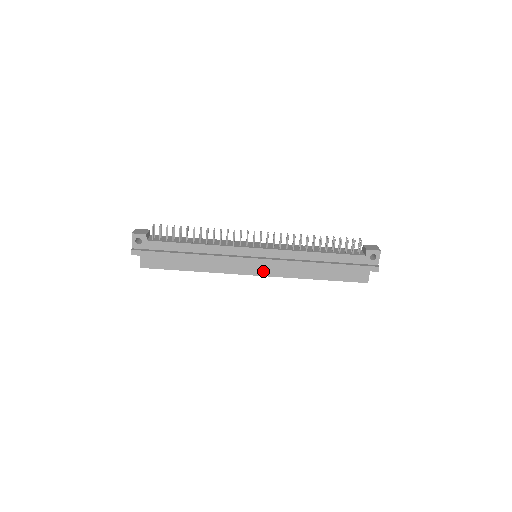
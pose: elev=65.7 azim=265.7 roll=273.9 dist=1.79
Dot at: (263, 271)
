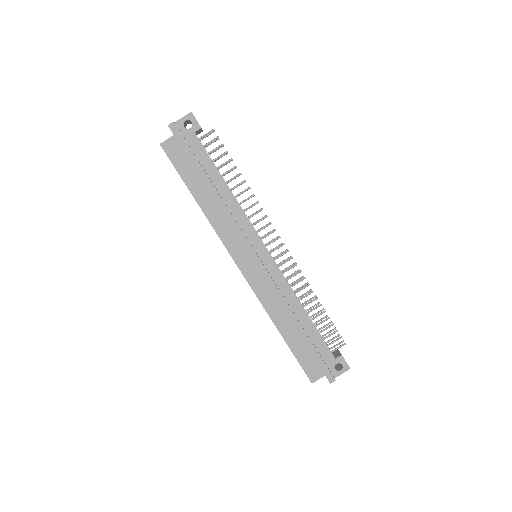
Dot at: (250, 273)
